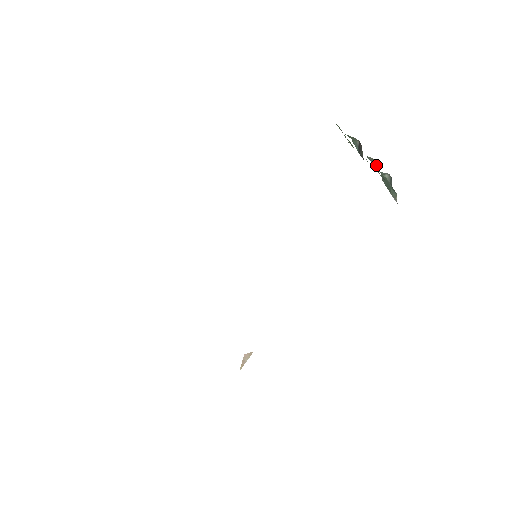
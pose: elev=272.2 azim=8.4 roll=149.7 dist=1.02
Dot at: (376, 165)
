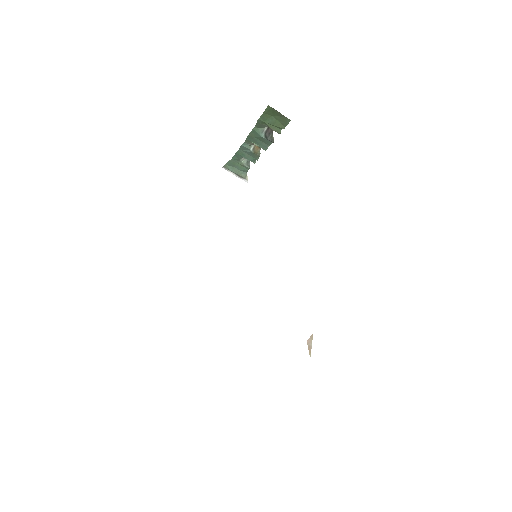
Dot at: (256, 148)
